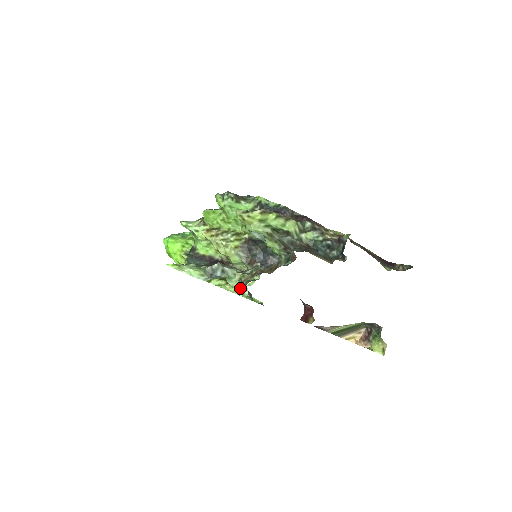
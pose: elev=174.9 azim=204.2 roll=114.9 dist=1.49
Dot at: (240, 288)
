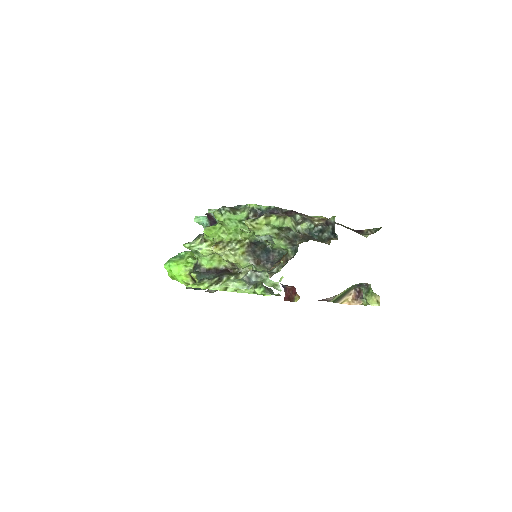
Dot at: (273, 286)
